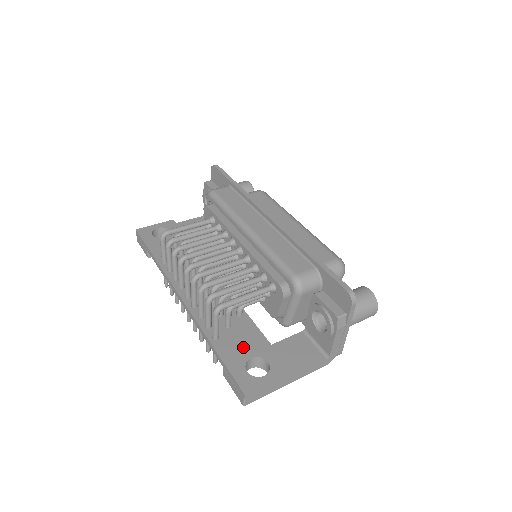
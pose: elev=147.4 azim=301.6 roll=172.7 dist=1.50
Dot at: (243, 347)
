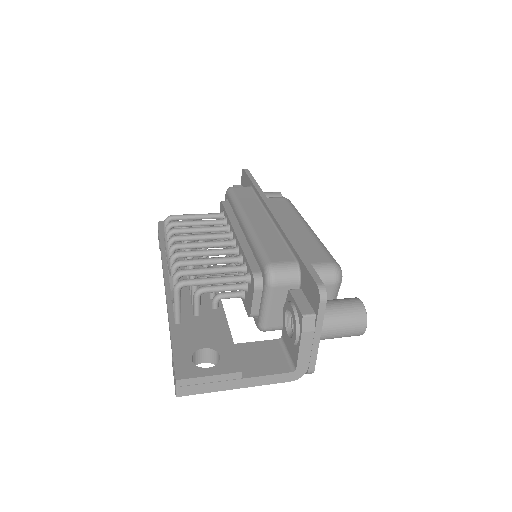
Dot at: (201, 336)
